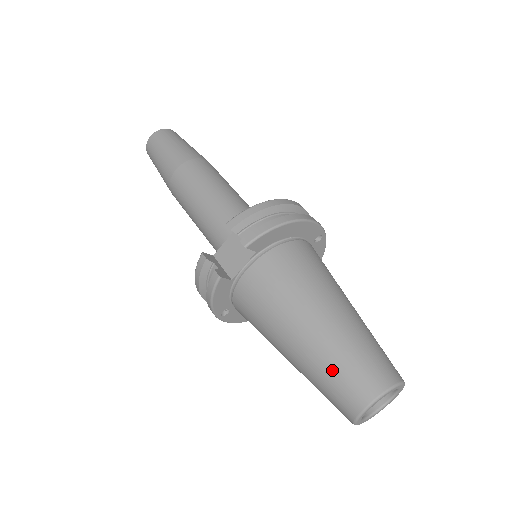
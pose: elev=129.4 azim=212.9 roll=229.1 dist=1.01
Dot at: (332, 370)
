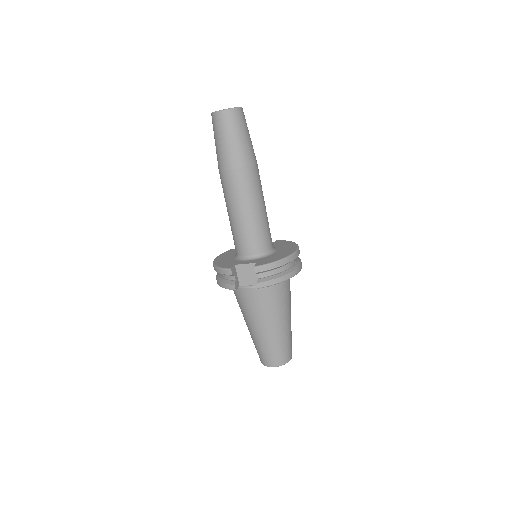
Dot at: (266, 349)
